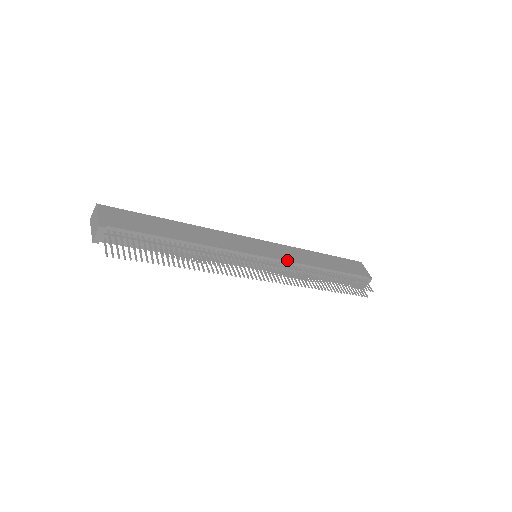
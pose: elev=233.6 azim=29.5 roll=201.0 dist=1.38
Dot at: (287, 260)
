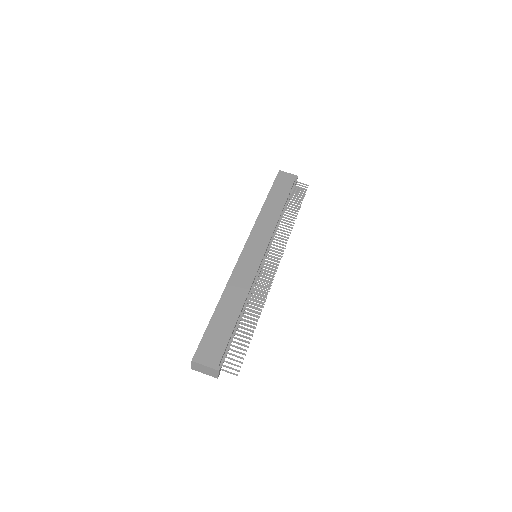
Dot at: (270, 236)
